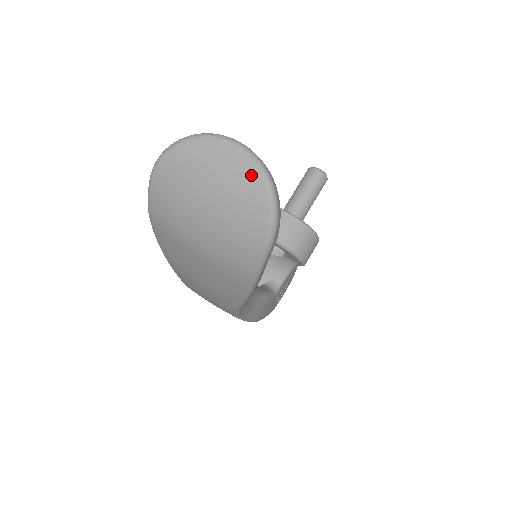
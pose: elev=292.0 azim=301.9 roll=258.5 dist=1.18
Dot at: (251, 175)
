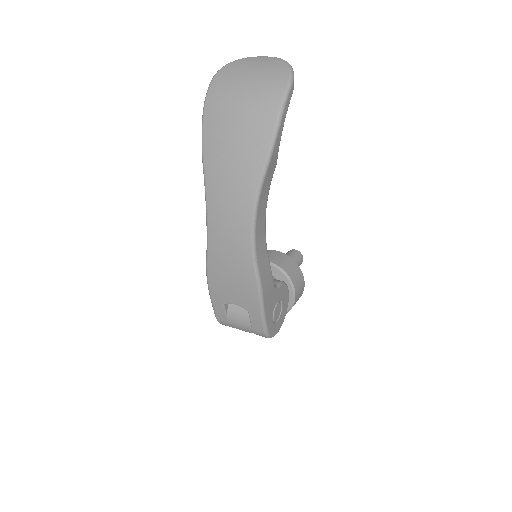
Dot at: (276, 60)
